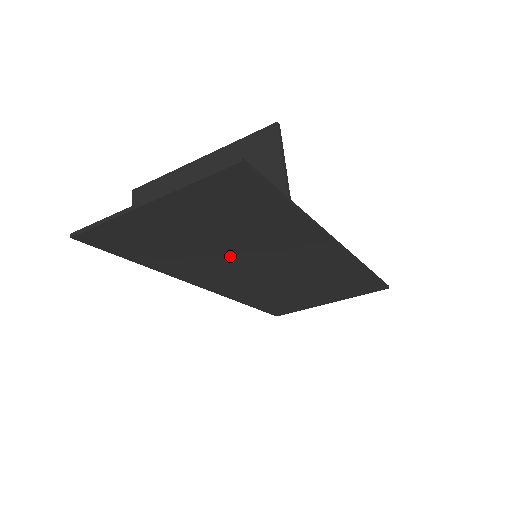
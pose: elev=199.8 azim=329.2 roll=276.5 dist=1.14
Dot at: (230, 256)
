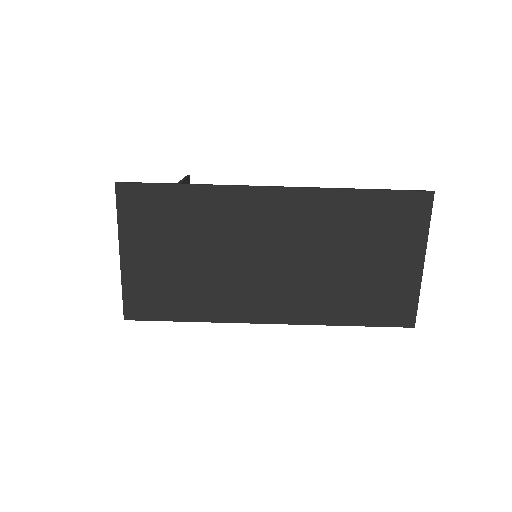
Dot at: (226, 265)
